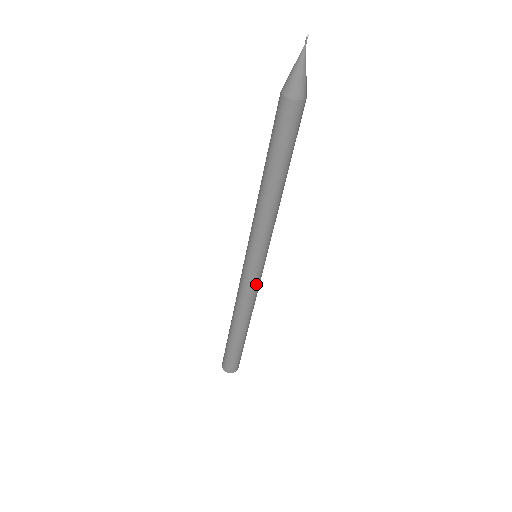
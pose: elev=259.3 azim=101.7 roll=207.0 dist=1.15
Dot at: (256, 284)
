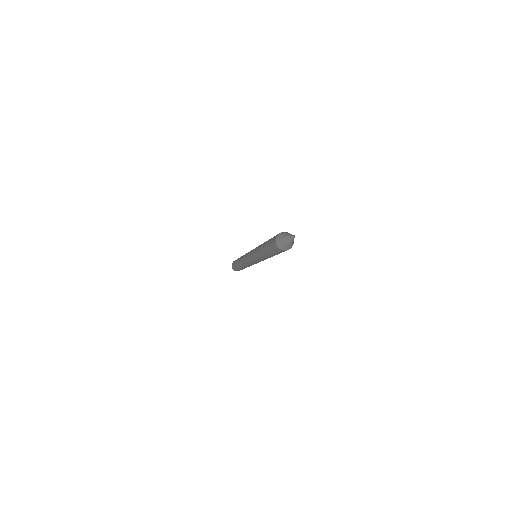
Dot at: occluded
